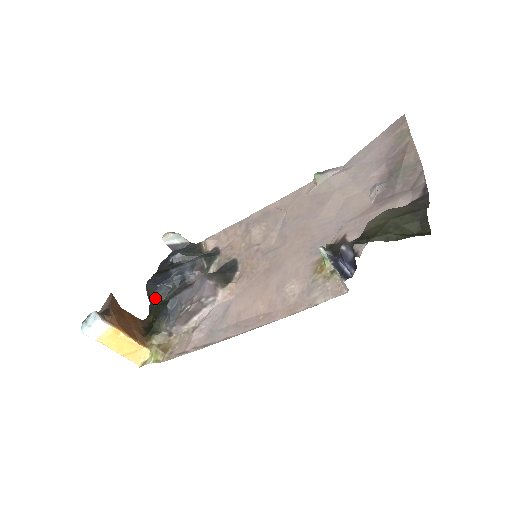
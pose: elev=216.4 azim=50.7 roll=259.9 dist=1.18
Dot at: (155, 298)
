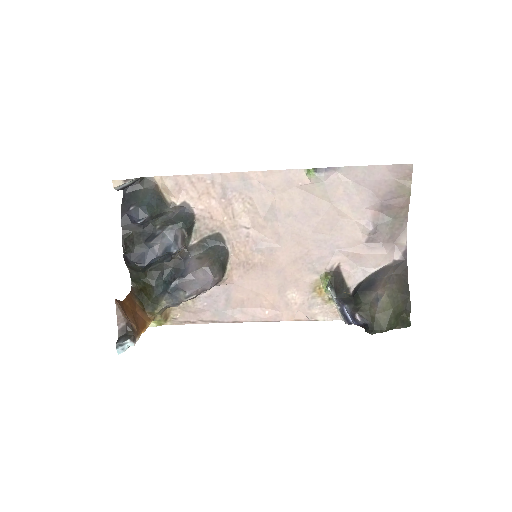
Dot at: (140, 272)
